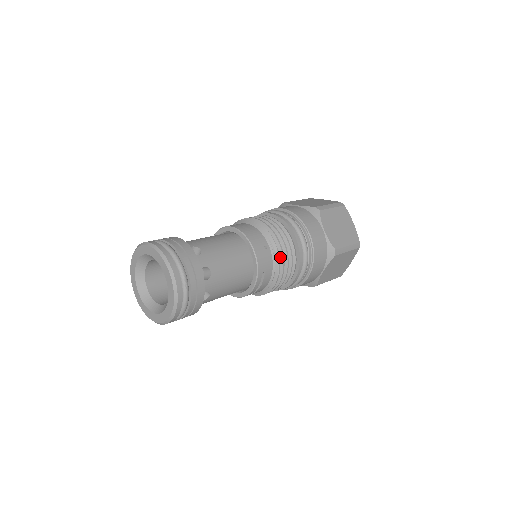
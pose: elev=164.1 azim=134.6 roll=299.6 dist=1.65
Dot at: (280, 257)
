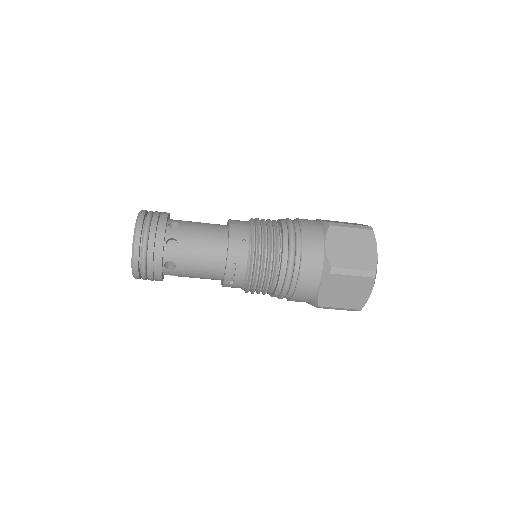
Dot at: (257, 254)
